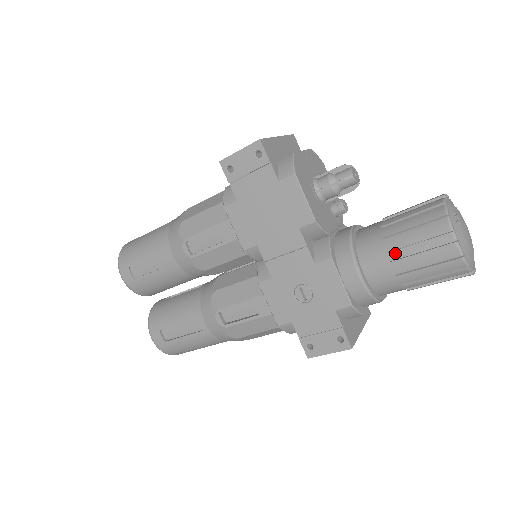
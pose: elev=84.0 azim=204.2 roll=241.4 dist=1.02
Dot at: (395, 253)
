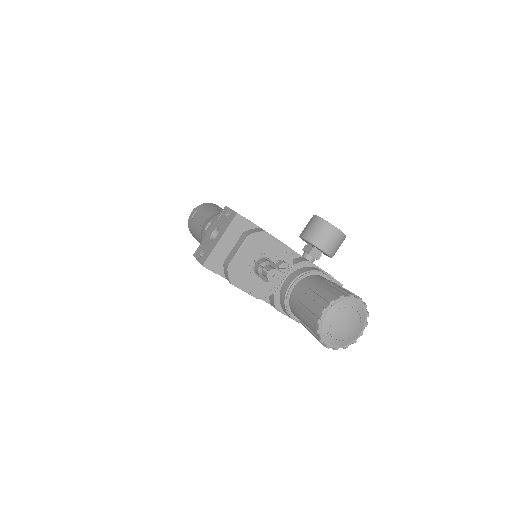
Dot at: occluded
